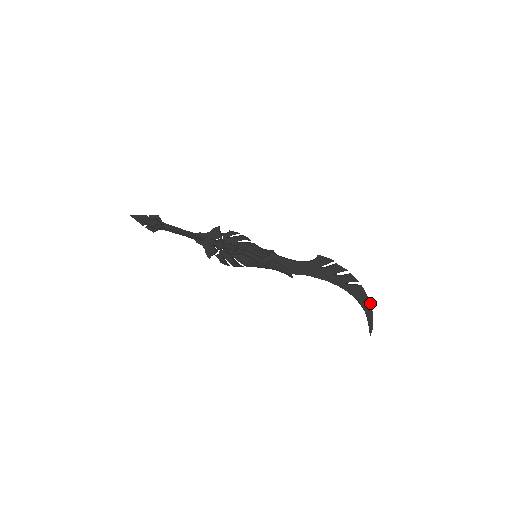
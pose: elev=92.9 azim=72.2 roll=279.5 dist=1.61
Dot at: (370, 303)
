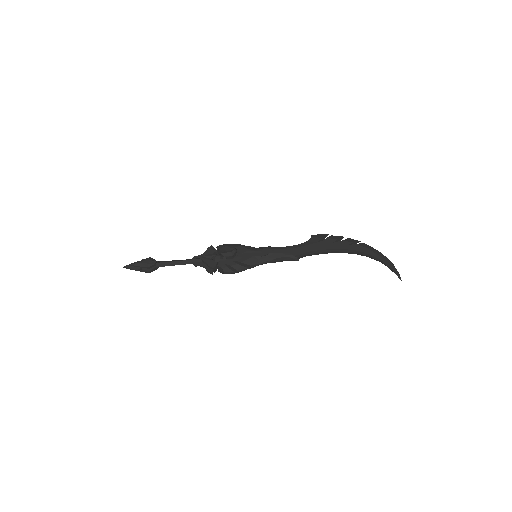
Dot at: (382, 254)
